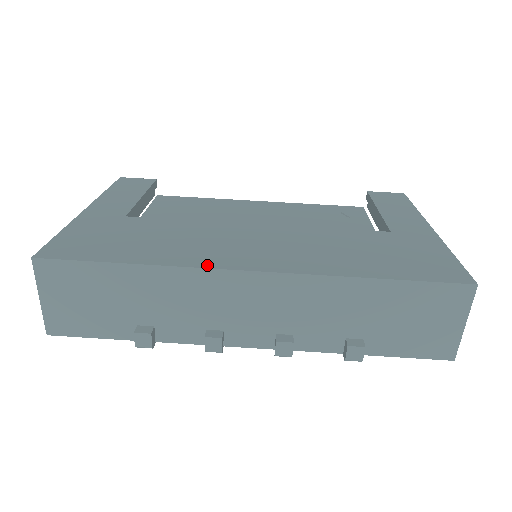
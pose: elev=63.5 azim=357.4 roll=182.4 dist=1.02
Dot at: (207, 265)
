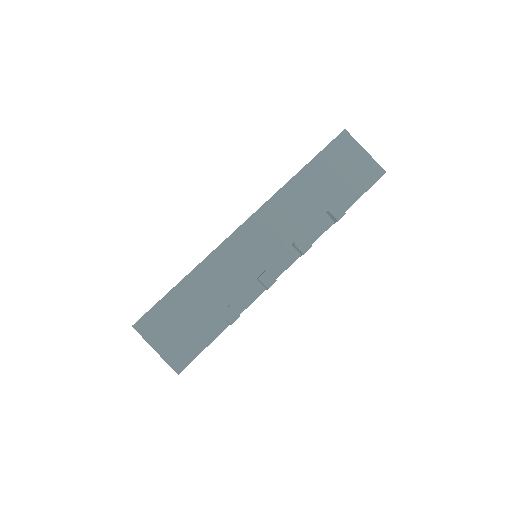
Dot at: (222, 243)
